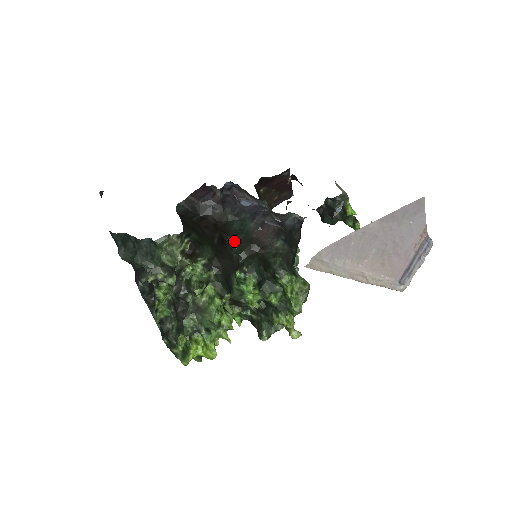
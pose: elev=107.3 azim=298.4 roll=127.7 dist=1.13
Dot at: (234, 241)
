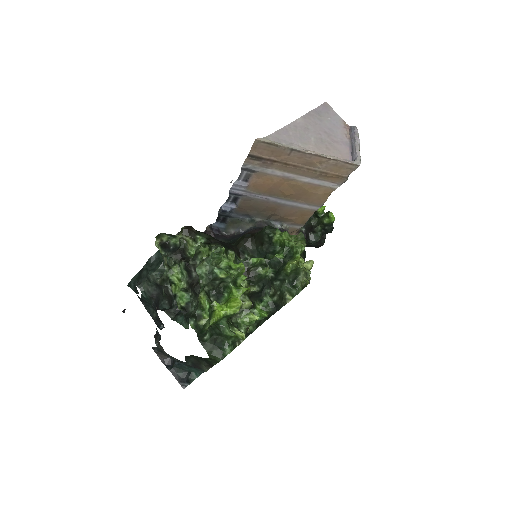
Dot at: occluded
